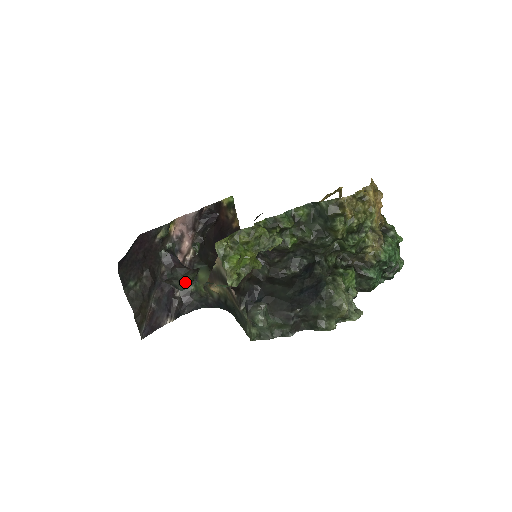
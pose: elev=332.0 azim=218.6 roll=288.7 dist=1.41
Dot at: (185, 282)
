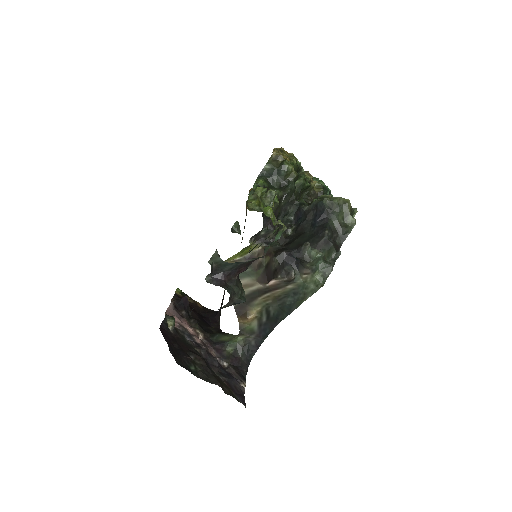
Dot at: (241, 293)
